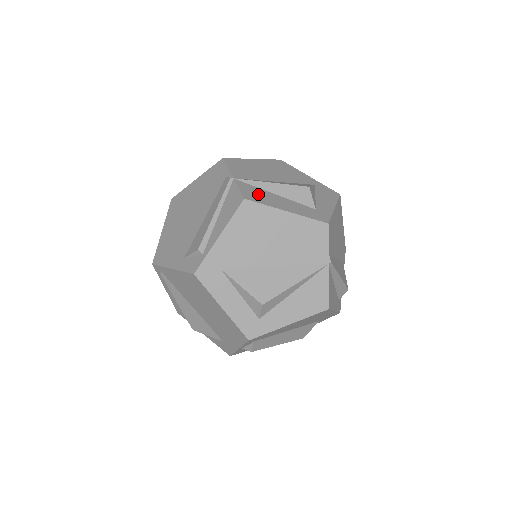
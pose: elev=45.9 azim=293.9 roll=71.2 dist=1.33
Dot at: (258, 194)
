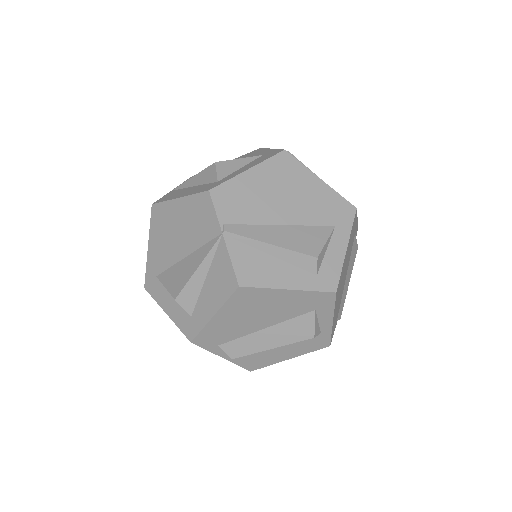
Dot at: (173, 194)
